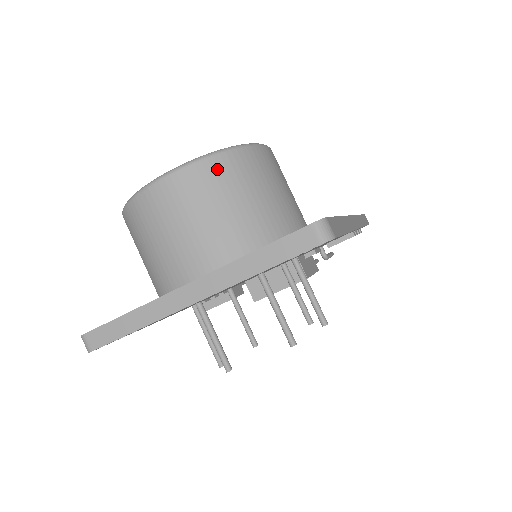
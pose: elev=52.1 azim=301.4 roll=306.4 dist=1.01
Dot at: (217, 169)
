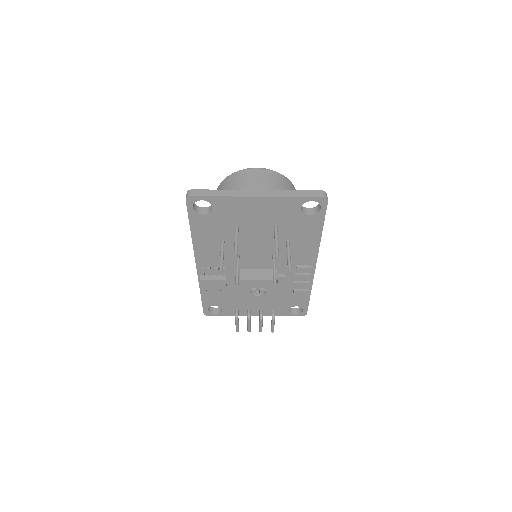
Dot at: (282, 179)
